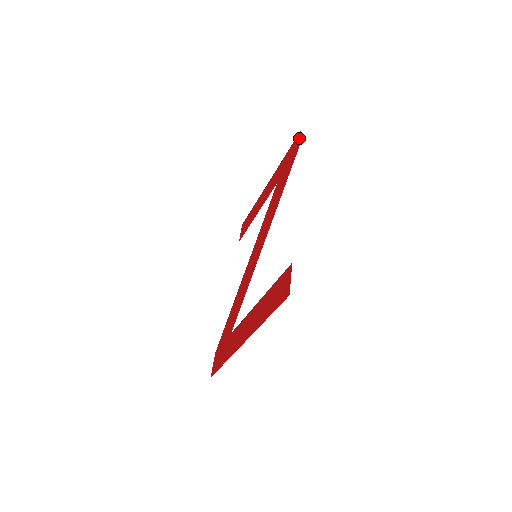
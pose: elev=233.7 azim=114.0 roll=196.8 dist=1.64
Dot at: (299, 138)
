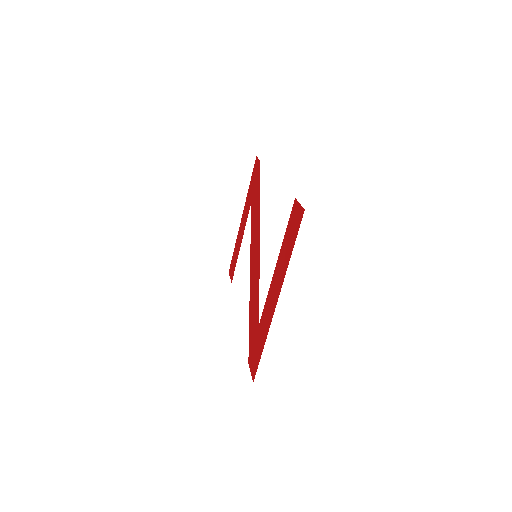
Dot at: (257, 160)
